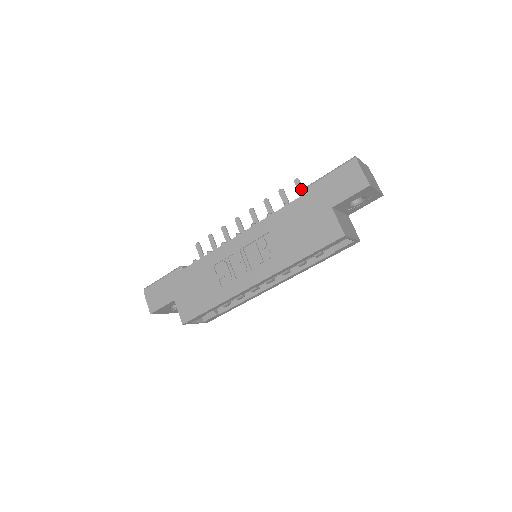
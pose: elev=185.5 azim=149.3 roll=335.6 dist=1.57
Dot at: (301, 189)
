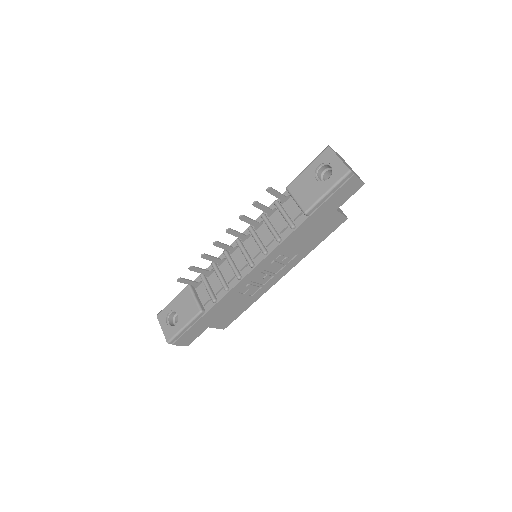
Dot at: (276, 193)
